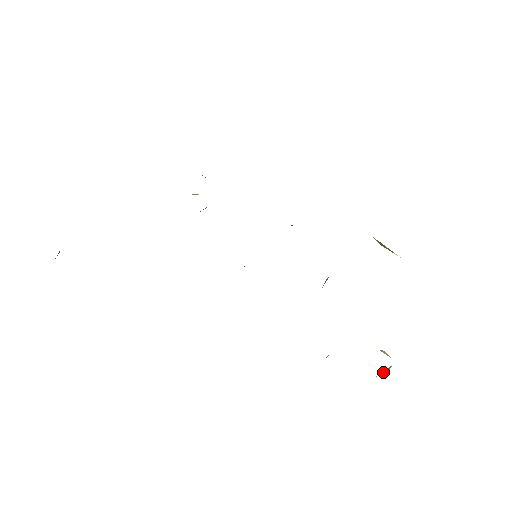
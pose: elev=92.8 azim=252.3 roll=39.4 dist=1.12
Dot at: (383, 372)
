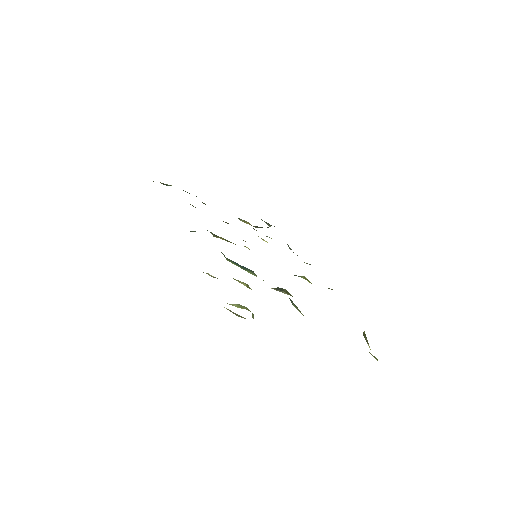
Dot at: (232, 312)
